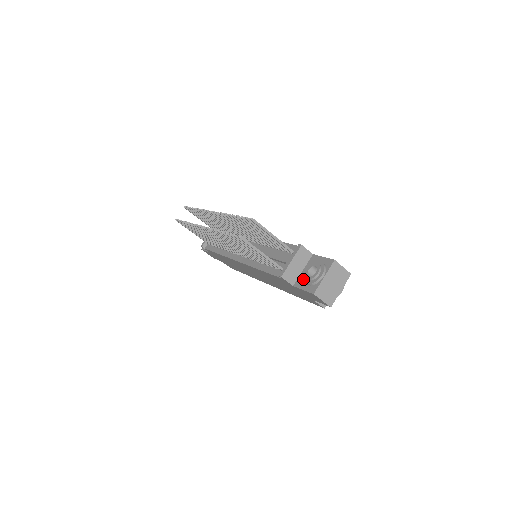
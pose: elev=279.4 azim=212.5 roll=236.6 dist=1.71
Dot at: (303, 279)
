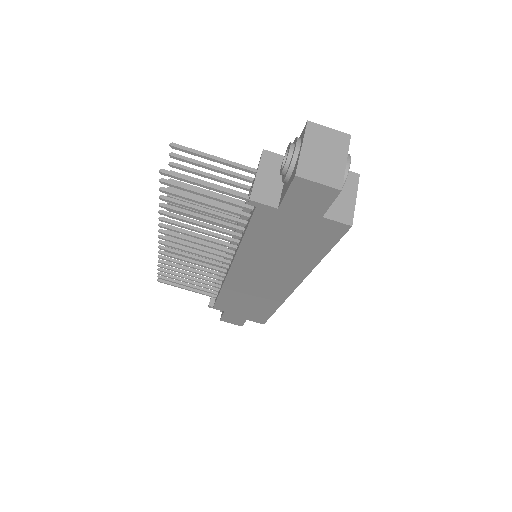
Dot at: (284, 186)
